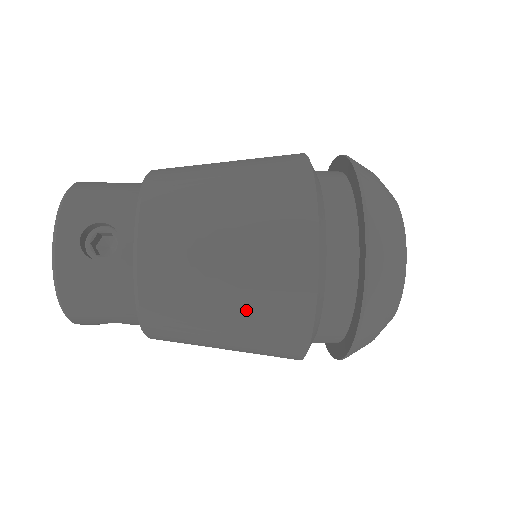
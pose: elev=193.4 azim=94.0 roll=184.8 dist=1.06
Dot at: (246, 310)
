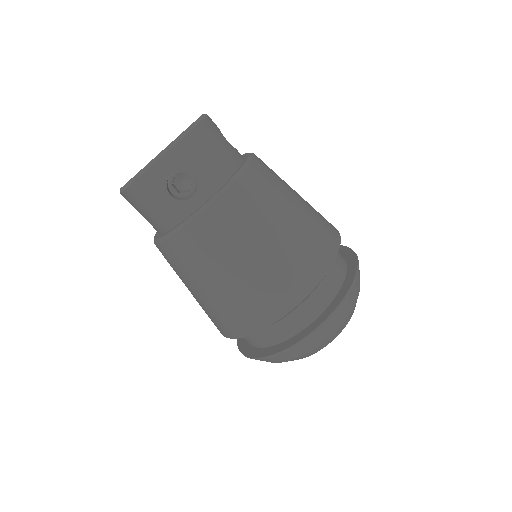
Dot at: (304, 221)
